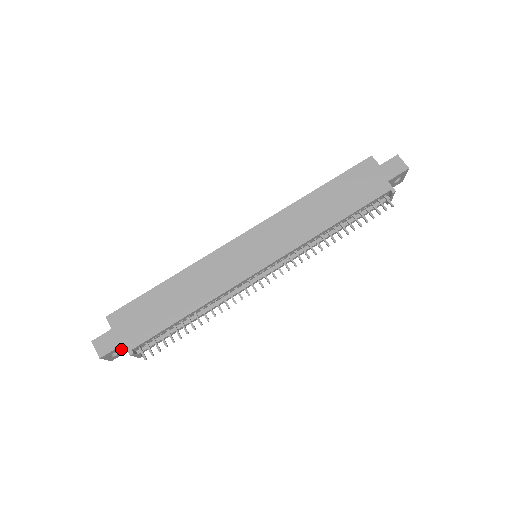
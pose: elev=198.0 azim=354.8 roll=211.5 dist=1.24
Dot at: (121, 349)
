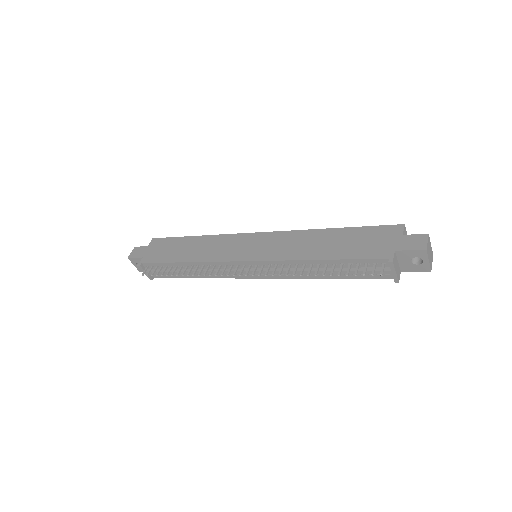
Dot at: occluded
